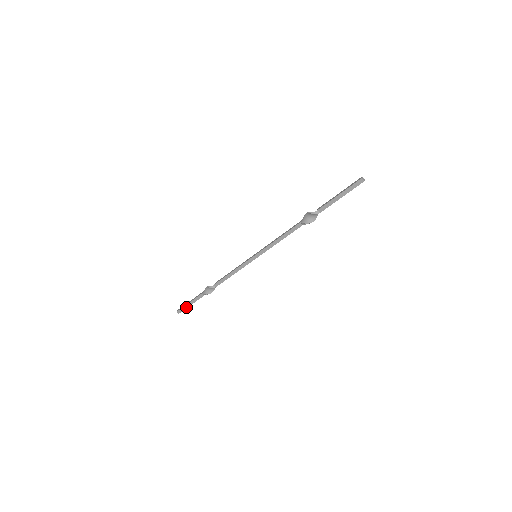
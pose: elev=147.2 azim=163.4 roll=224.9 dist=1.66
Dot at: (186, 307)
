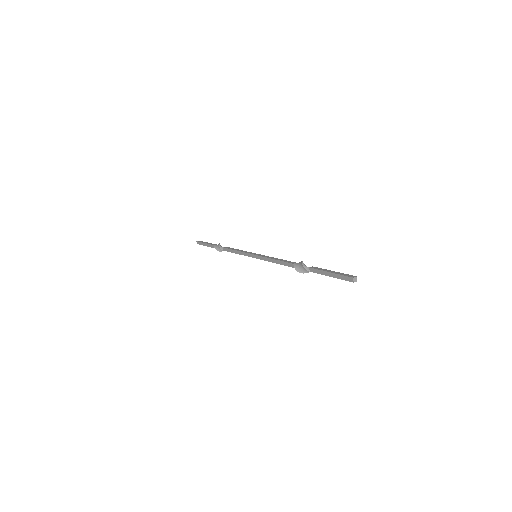
Dot at: (202, 244)
